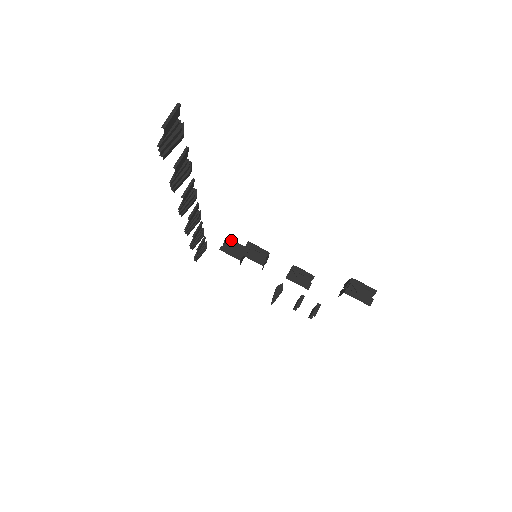
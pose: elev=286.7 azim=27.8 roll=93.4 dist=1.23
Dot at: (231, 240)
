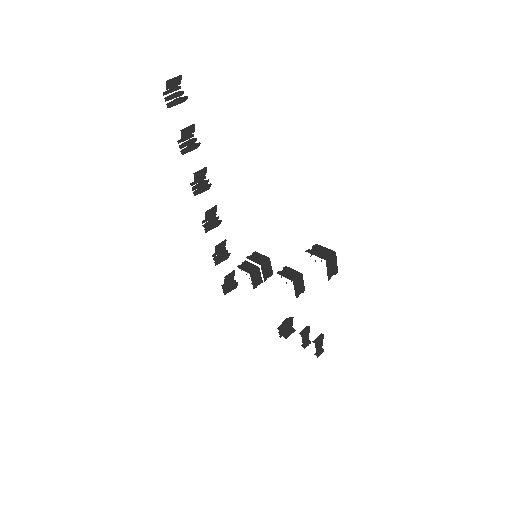
Dot at: (248, 262)
